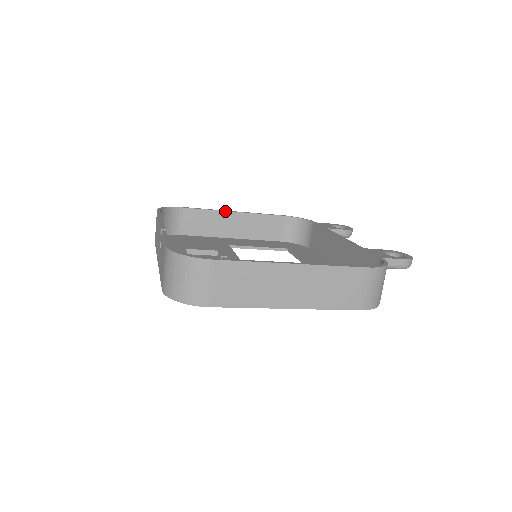
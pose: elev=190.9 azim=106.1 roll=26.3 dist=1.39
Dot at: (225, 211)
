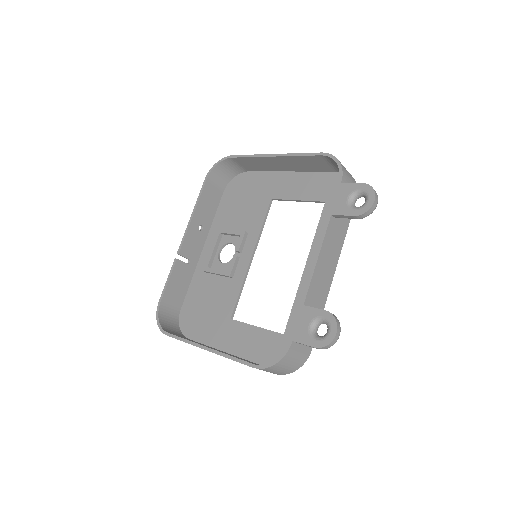
Dot at: (264, 157)
